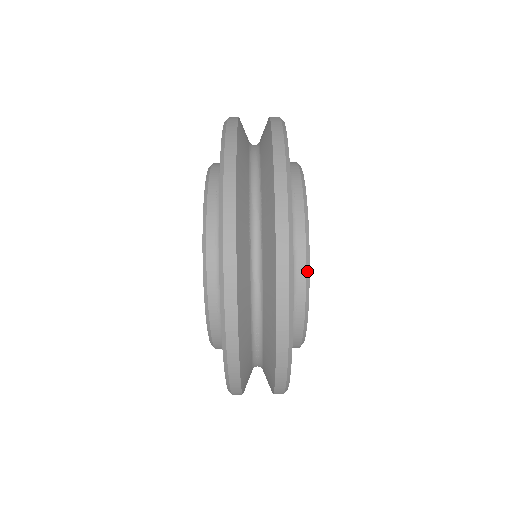
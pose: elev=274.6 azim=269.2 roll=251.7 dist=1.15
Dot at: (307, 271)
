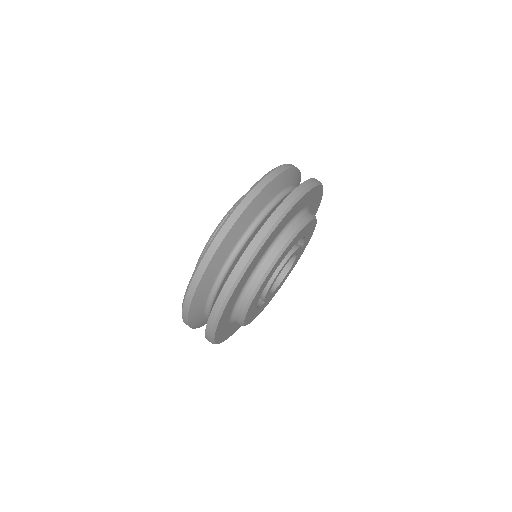
Dot at: (271, 266)
